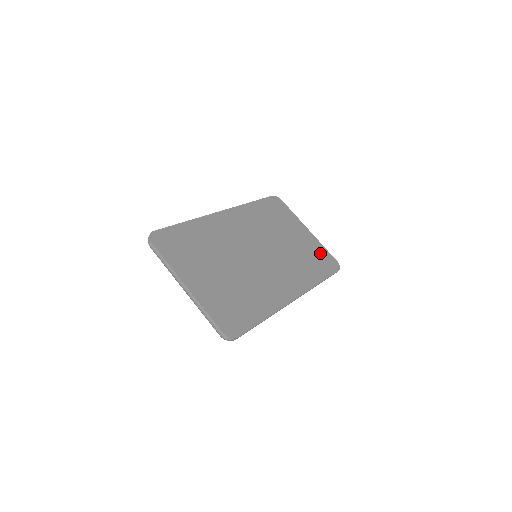
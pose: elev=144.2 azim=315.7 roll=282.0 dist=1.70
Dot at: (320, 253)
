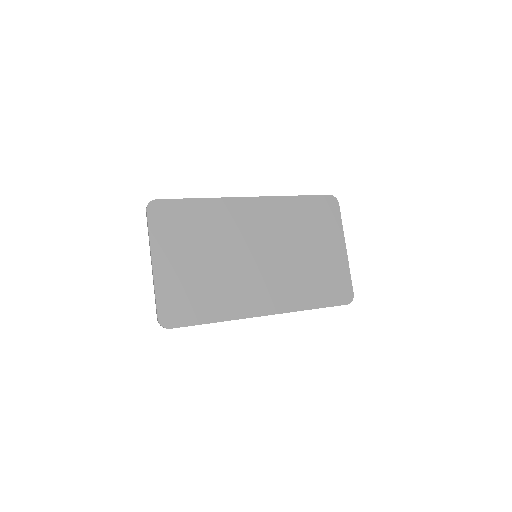
Dot at: (338, 278)
